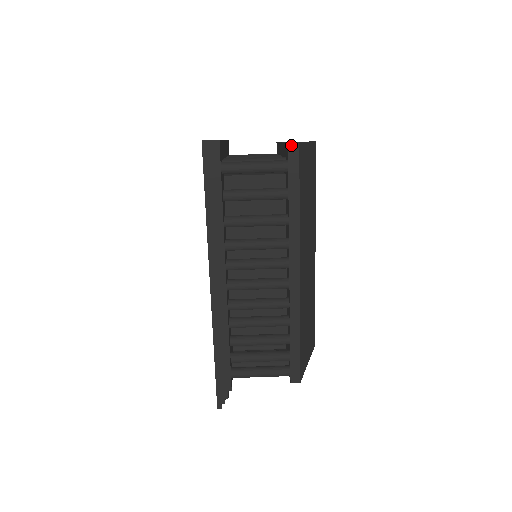
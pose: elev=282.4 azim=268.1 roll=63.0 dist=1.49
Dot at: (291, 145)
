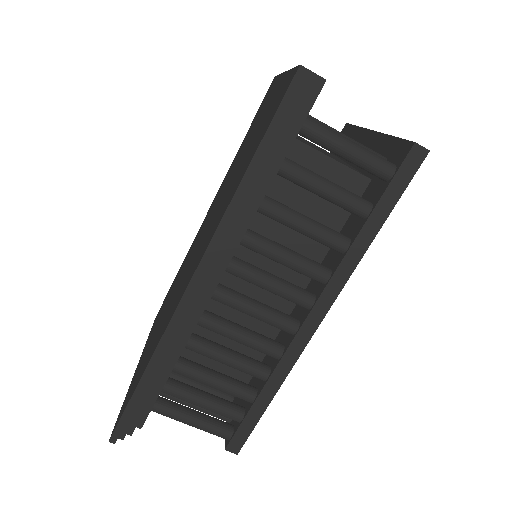
Dot at: (417, 148)
